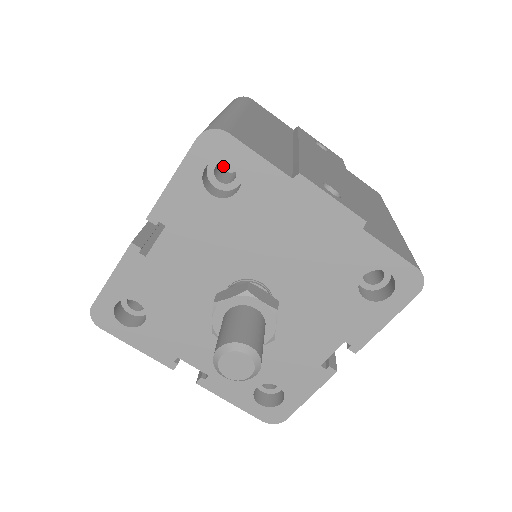
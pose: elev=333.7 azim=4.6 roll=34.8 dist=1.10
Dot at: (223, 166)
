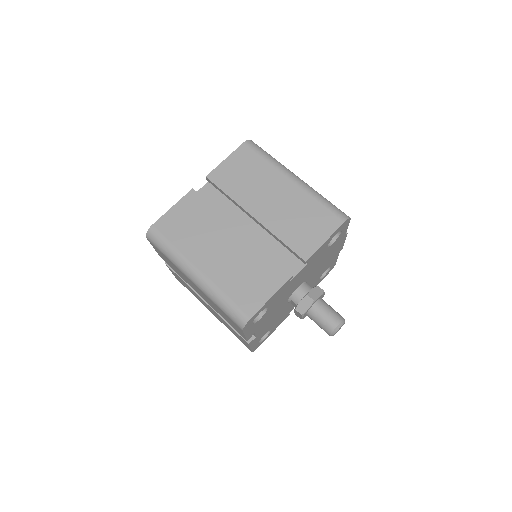
Dot at: occluded
